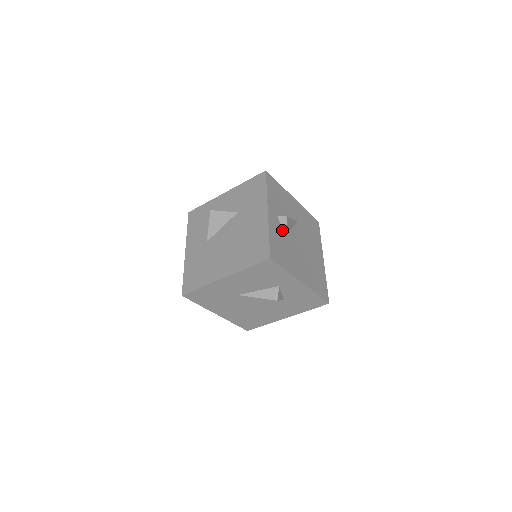
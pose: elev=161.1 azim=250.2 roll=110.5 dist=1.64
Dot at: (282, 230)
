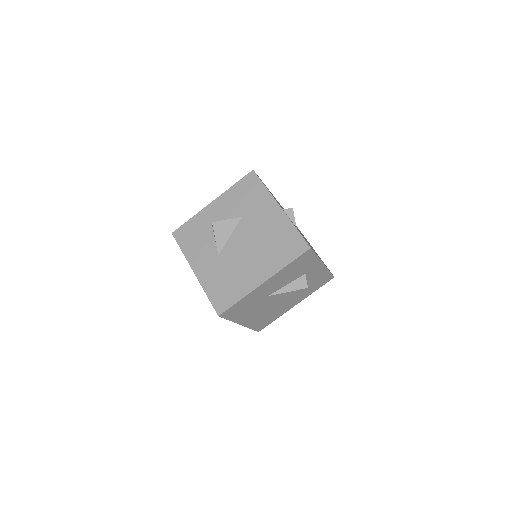
Dot at: (292, 221)
